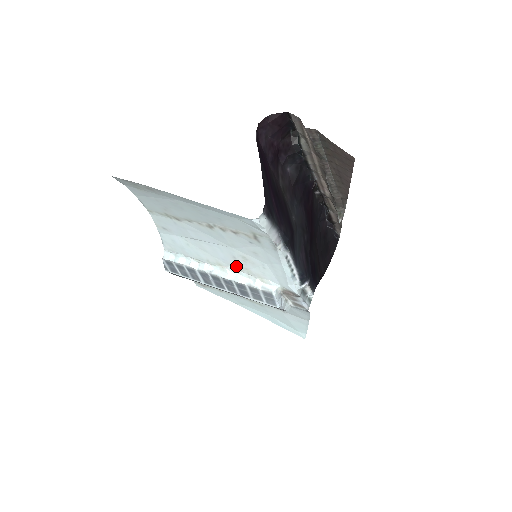
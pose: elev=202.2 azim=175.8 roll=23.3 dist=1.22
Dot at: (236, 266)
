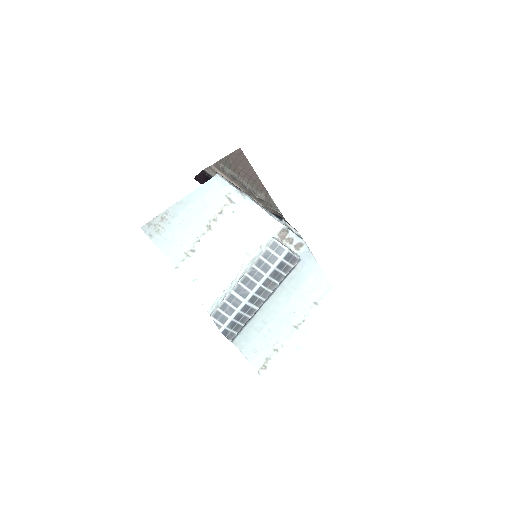
Dot at: (246, 254)
